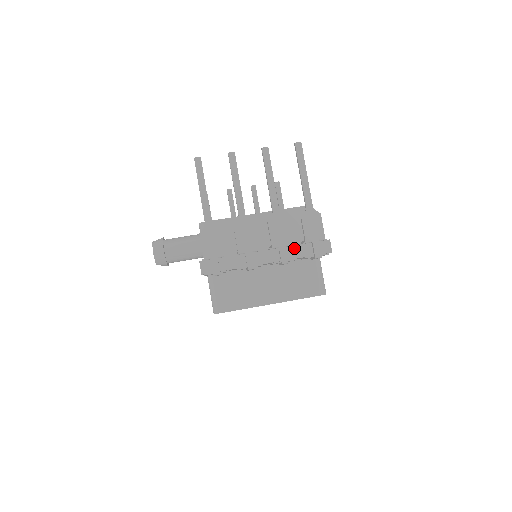
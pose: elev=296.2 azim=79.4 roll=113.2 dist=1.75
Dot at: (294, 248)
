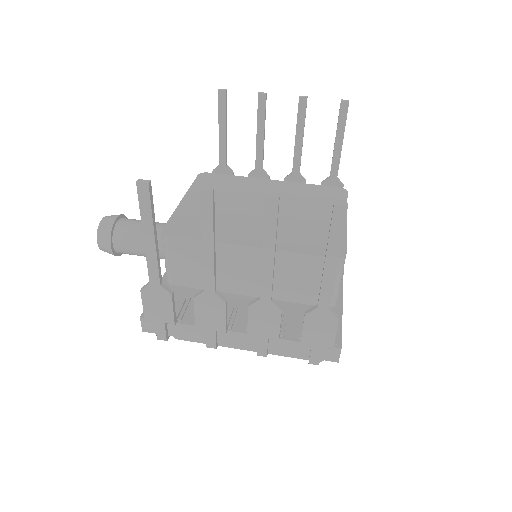
Dot at: (282, 342)
